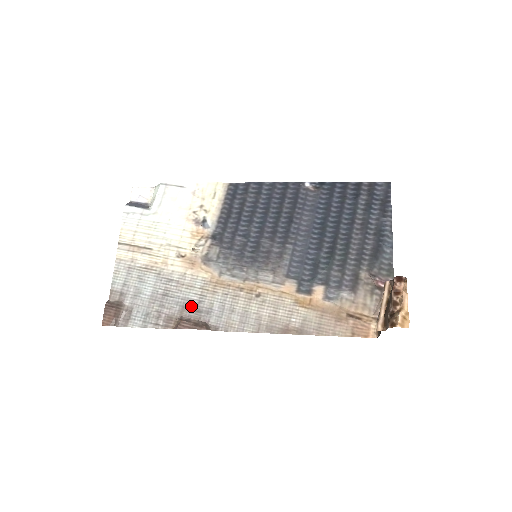
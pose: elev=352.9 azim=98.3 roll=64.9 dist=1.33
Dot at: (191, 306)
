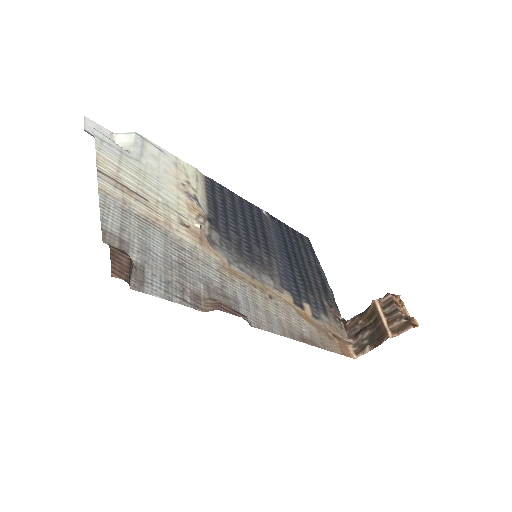
Dot at: (216, 288)
